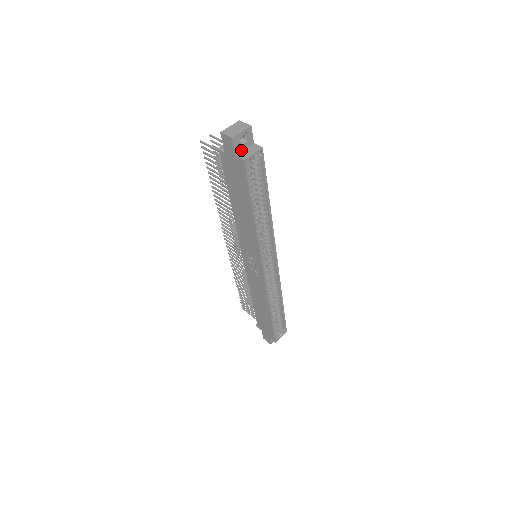
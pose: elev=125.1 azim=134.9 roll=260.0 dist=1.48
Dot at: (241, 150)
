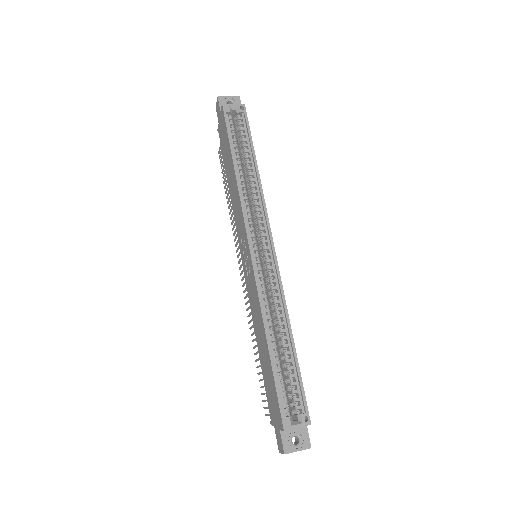
Dot at: occluded
